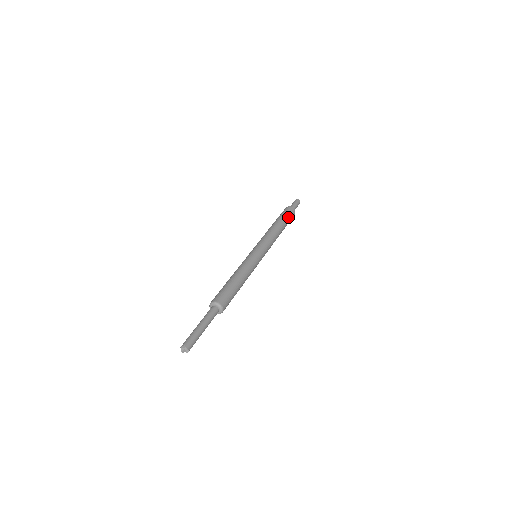
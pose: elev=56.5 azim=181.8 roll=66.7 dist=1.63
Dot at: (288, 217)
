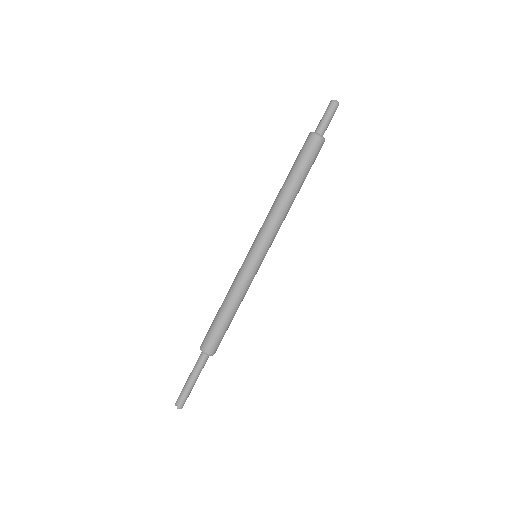
Dot at: (307, 163)
